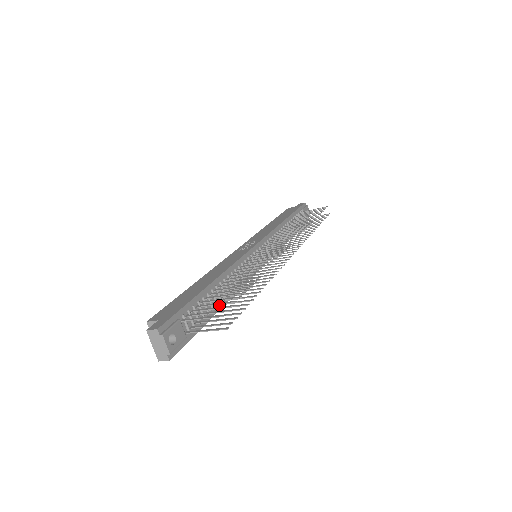
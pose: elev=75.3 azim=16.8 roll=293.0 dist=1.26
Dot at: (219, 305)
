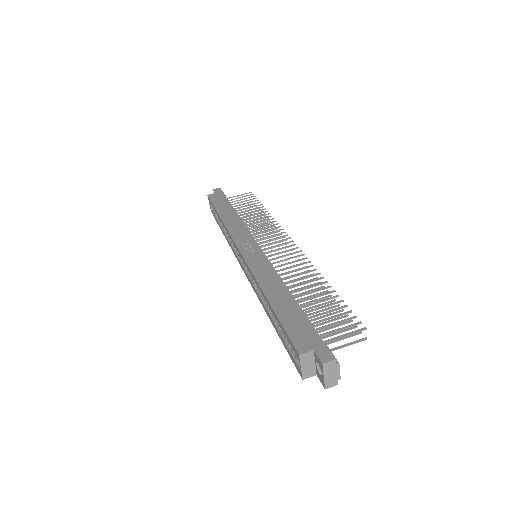
Dot at: occluded
